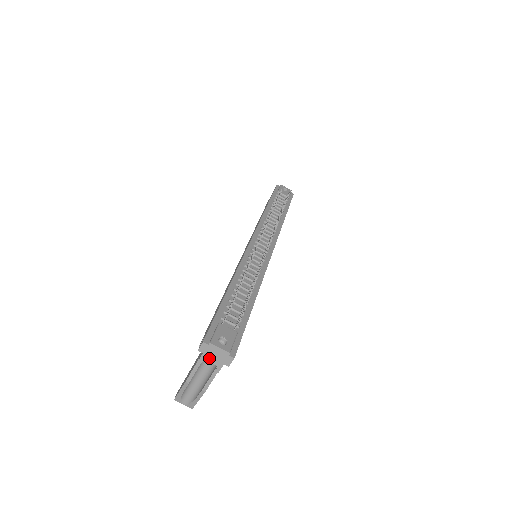
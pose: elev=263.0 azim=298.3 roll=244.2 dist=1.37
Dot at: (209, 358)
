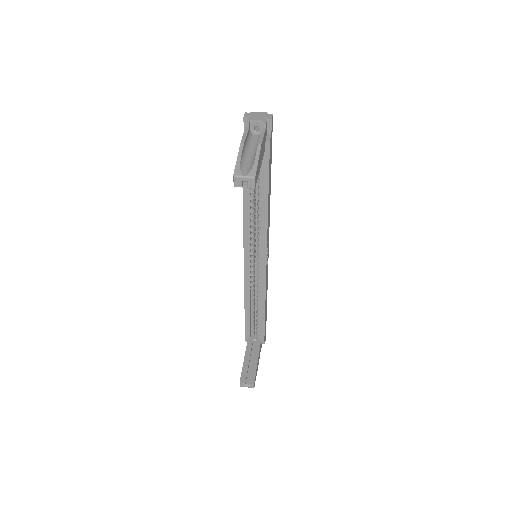
Dot at: (254, 118)
